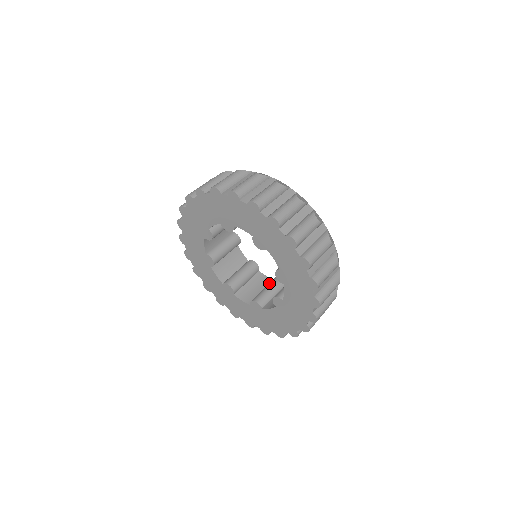
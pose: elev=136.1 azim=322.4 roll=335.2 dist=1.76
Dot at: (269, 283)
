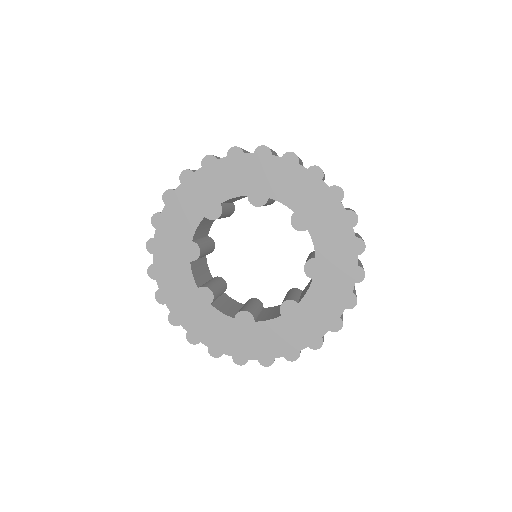
Dot at: (248, 301)
